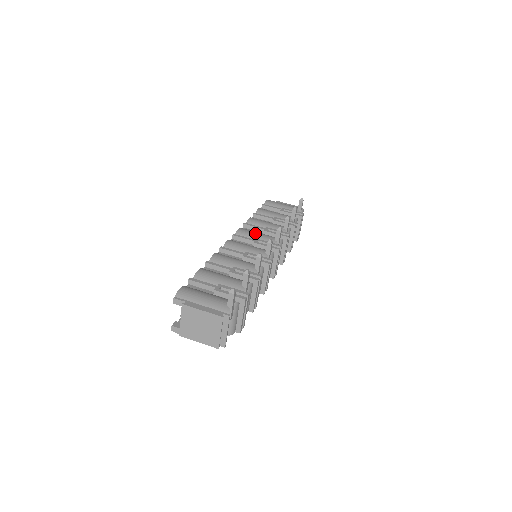
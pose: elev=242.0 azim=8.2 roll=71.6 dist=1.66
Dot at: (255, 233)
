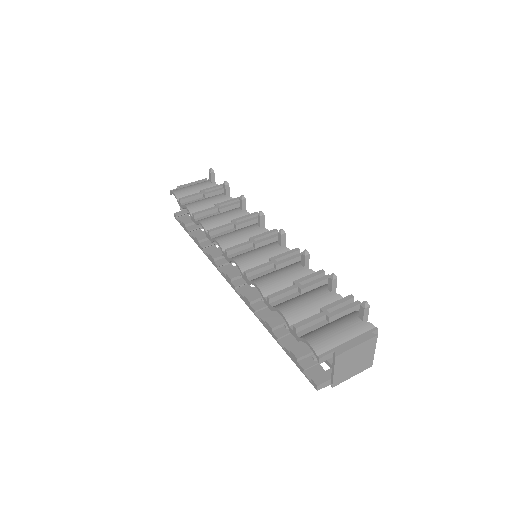
Dot at: (236, 234)
